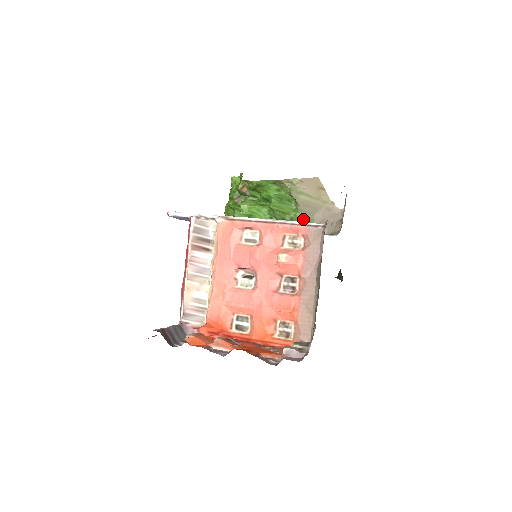
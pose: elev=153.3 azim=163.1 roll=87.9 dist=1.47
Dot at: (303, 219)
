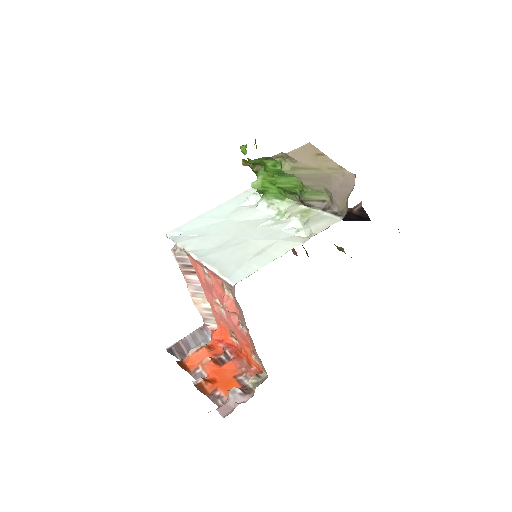
Dot at: (312, 193)
